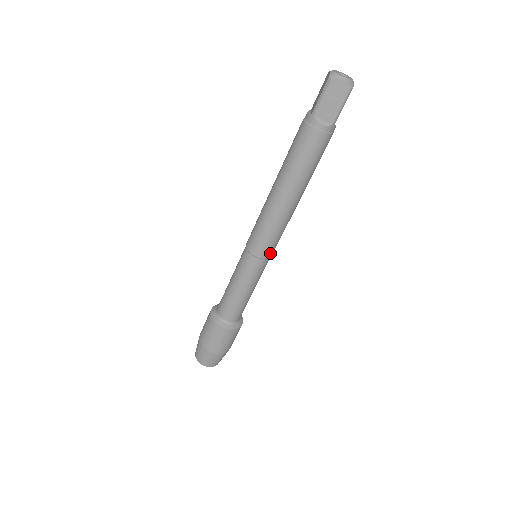
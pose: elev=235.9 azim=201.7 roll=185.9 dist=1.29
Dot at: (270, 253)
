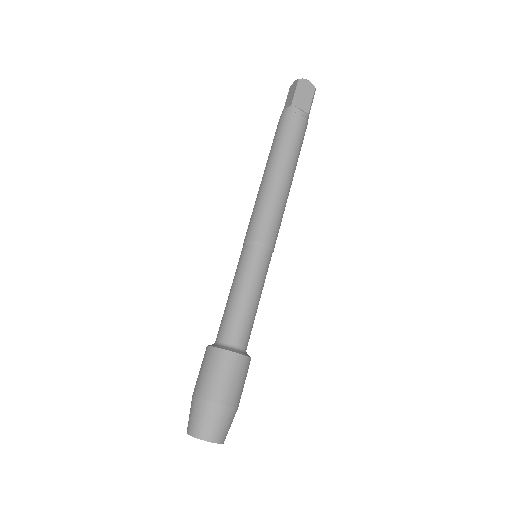
Dot at: (256, 235)
